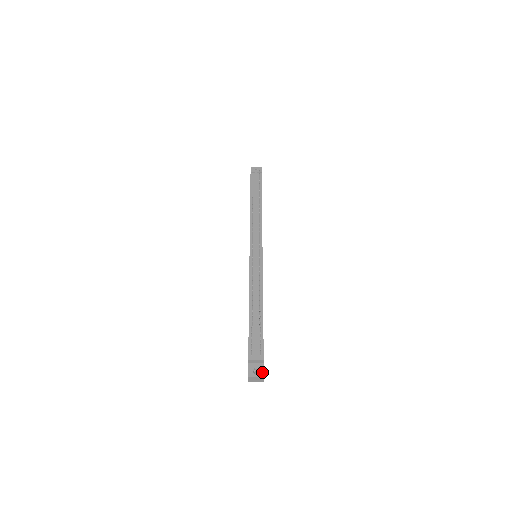
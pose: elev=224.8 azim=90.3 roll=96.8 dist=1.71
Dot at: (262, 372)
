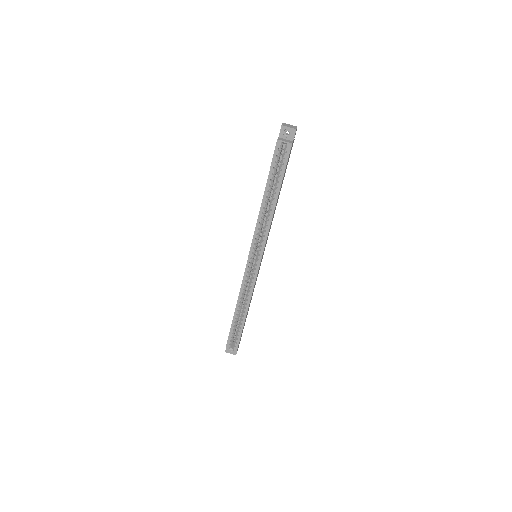
Dot at: occluded
